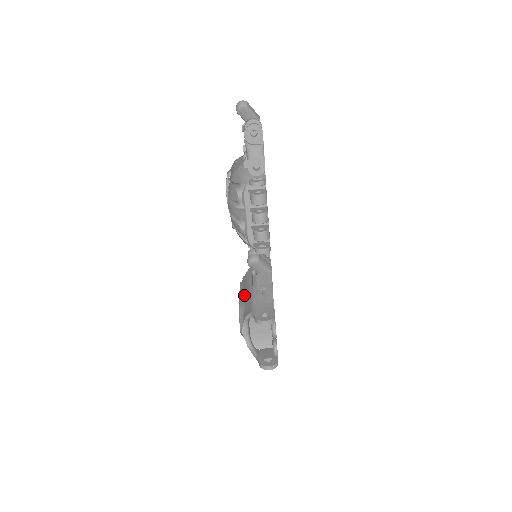
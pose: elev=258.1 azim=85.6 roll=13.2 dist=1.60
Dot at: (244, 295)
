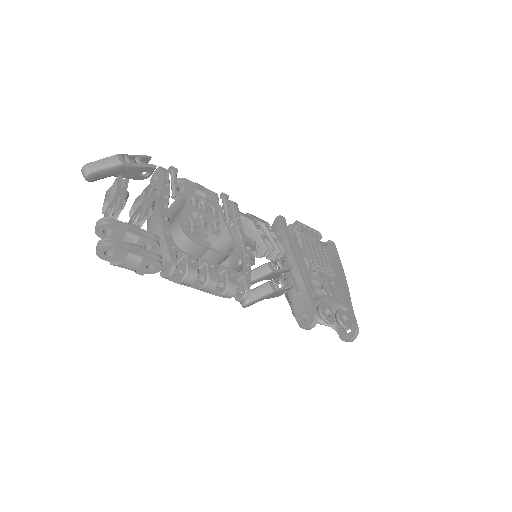
Dot at: occluded
